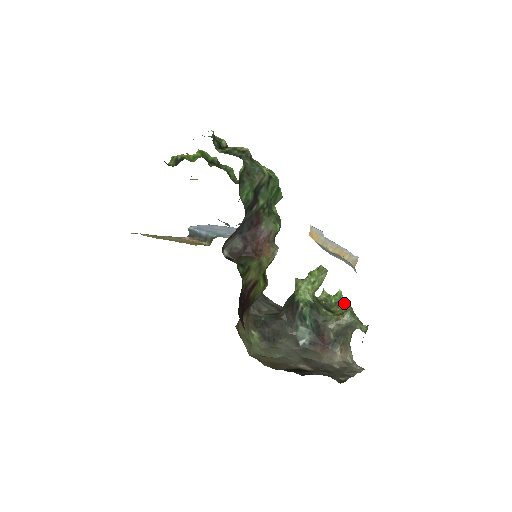
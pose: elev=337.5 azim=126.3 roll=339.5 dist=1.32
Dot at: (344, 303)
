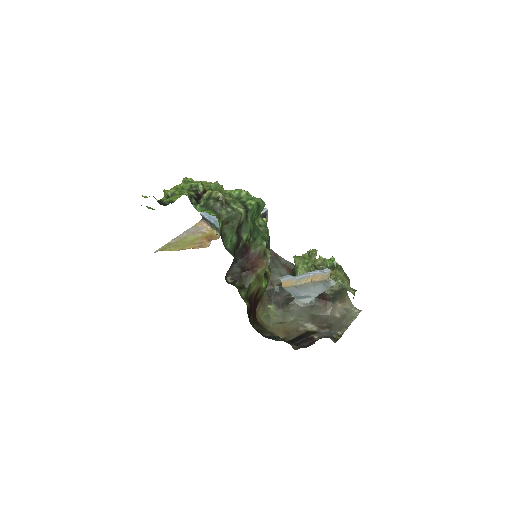
Dot at: (337, 267)
